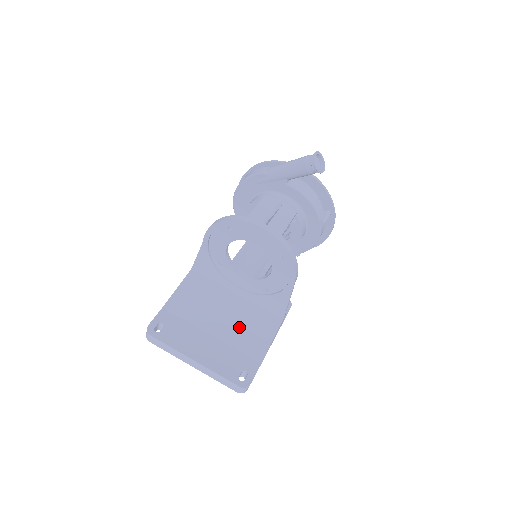
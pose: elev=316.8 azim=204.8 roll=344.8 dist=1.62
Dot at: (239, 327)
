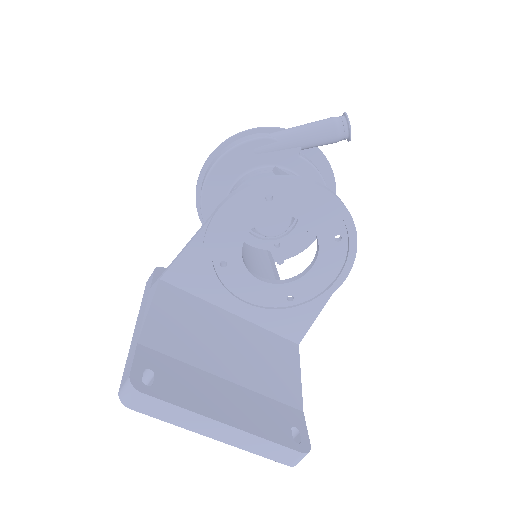
Dot at: (256, 362)
